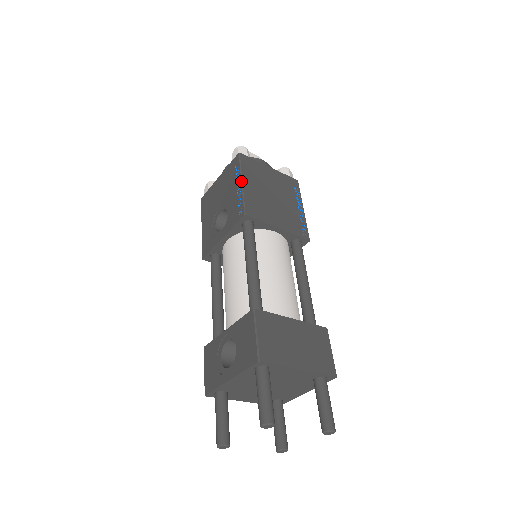
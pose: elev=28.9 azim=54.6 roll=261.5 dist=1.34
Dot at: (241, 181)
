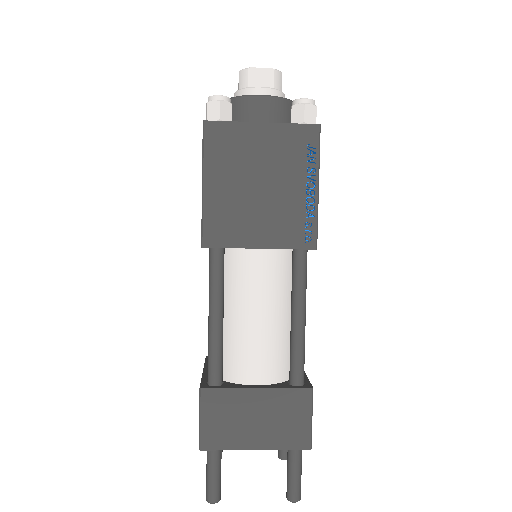
Dot at: occluded
